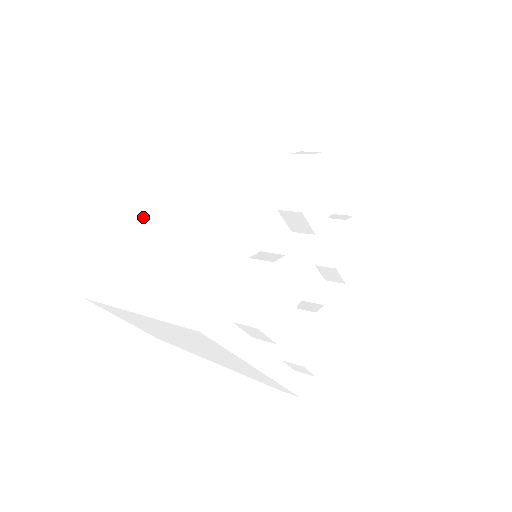
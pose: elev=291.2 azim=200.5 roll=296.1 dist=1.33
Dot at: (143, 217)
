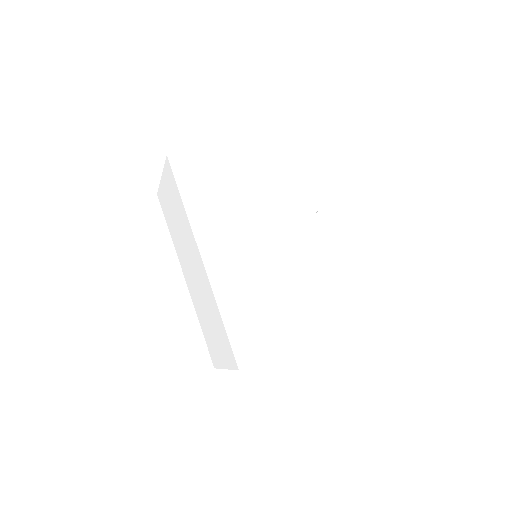
Dot at: (228, 274)
